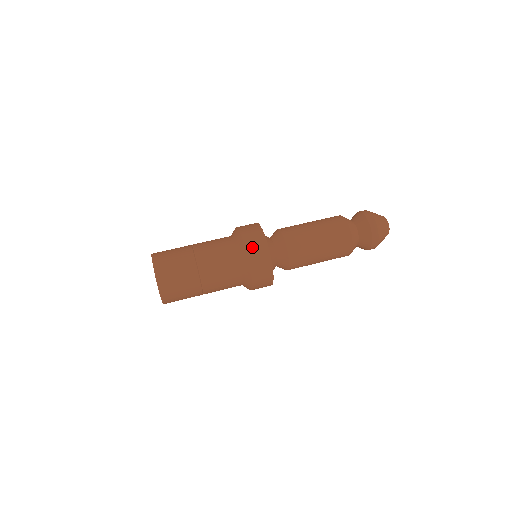
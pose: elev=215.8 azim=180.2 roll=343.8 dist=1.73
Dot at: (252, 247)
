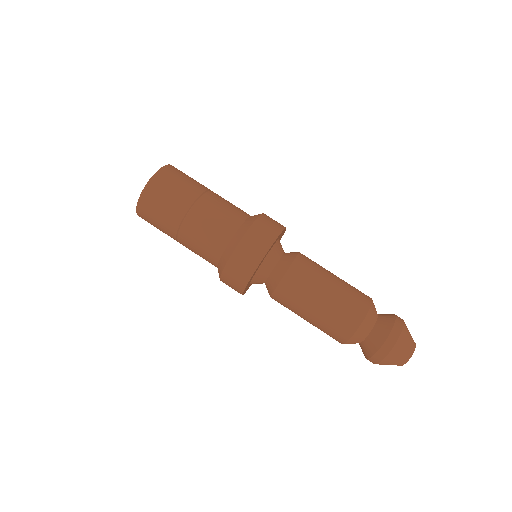
Dot at: (233, 270)
